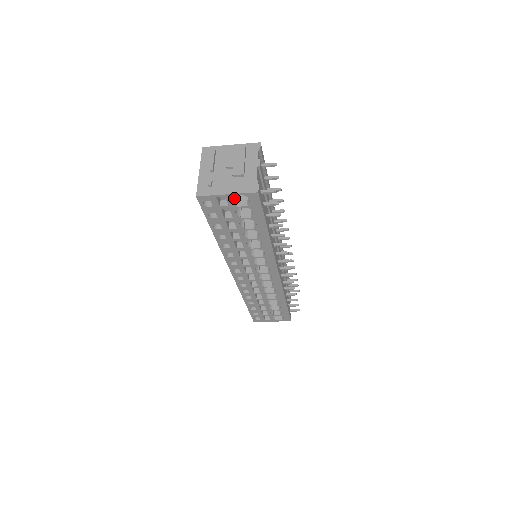
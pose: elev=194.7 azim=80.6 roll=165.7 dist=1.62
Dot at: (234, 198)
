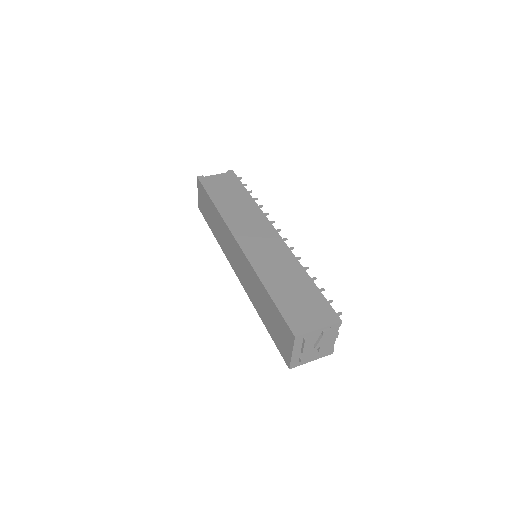
Dot at: occluded
